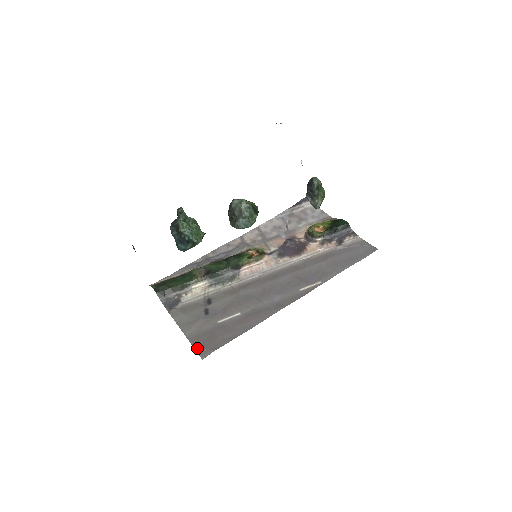
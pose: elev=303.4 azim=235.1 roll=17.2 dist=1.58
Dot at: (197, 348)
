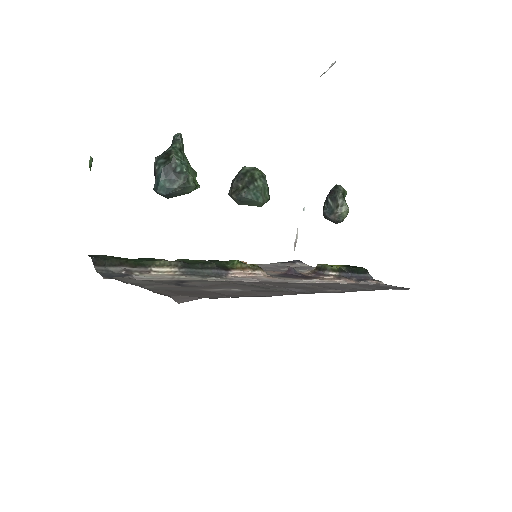
Dot at: (167, 294)
